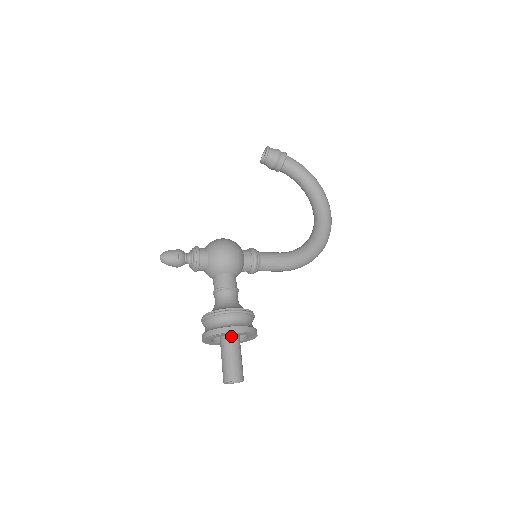
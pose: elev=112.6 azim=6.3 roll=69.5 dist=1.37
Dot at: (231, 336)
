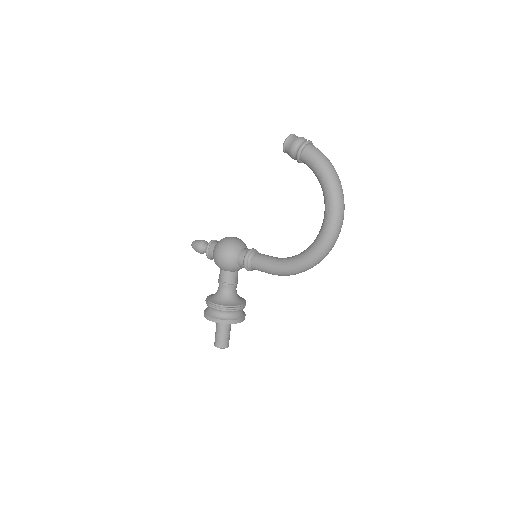
Dot at: occluded
